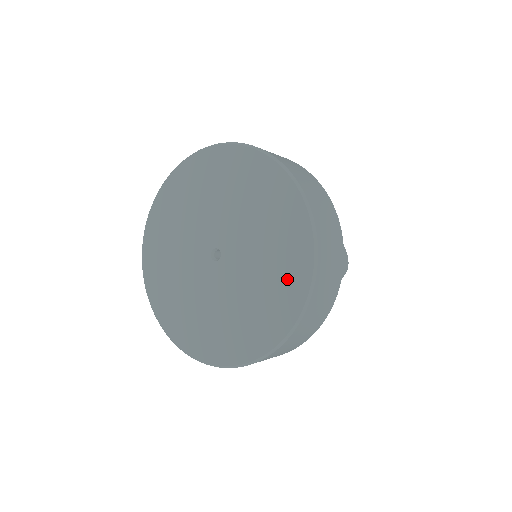
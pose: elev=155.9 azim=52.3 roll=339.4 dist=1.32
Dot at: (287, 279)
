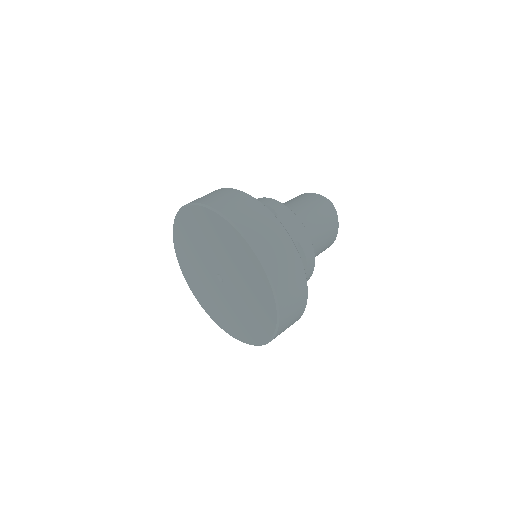
Dot at: (242, 253)
